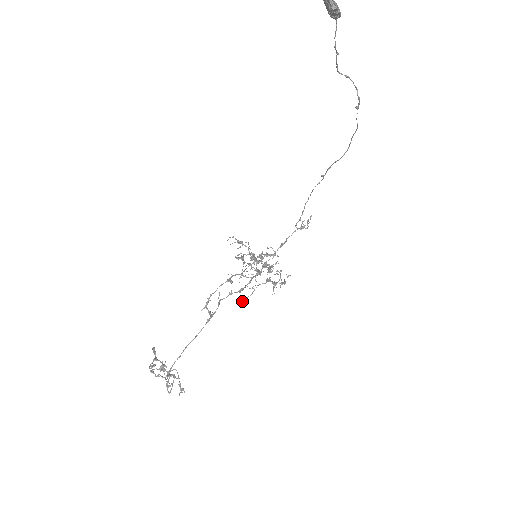
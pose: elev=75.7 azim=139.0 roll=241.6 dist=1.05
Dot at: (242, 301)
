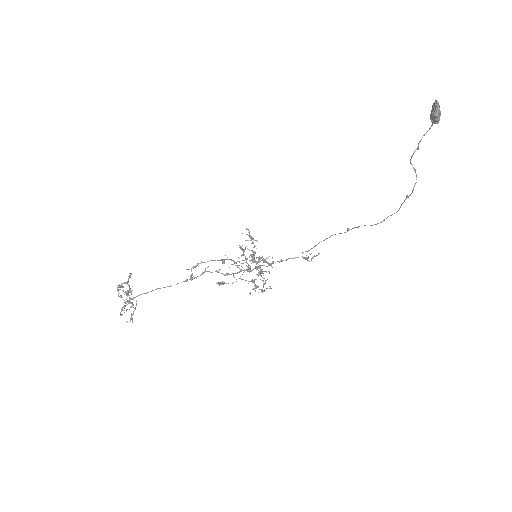
Dot at: (222, 283)
